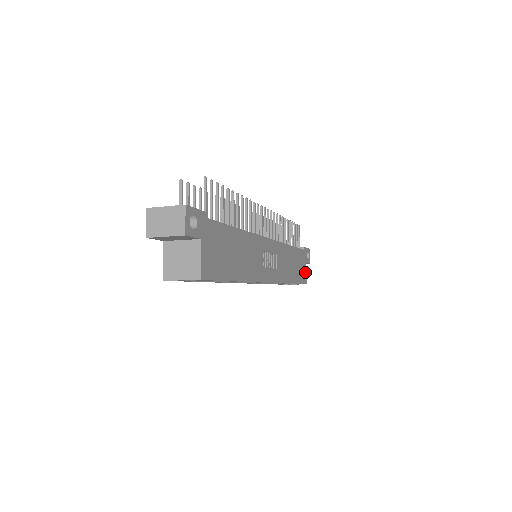
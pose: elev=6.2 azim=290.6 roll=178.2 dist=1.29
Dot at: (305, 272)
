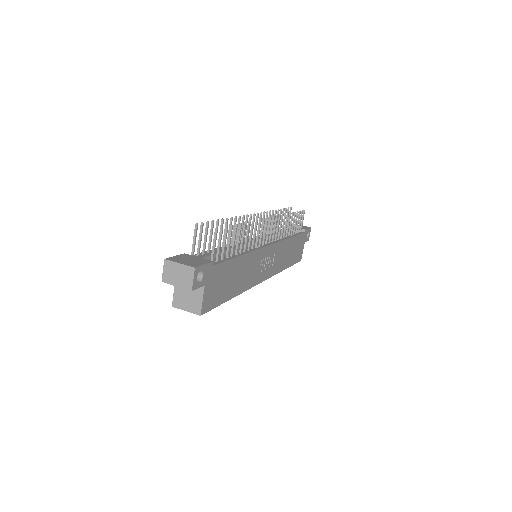
Dot at: (302, 251)
